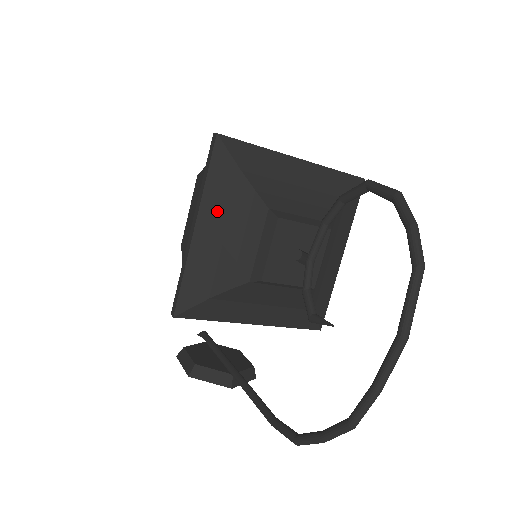
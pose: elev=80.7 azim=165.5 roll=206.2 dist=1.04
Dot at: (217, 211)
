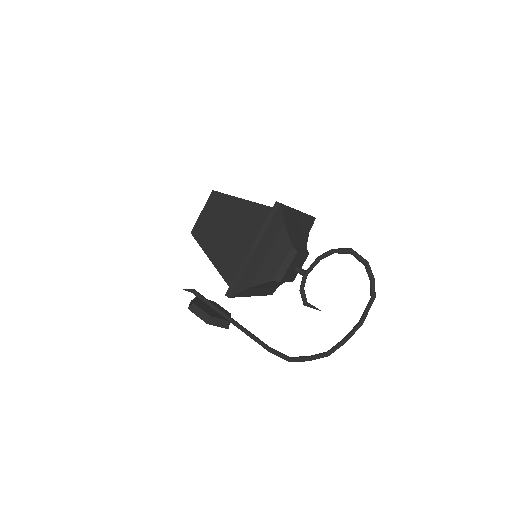
Dot at: (267, 244)
